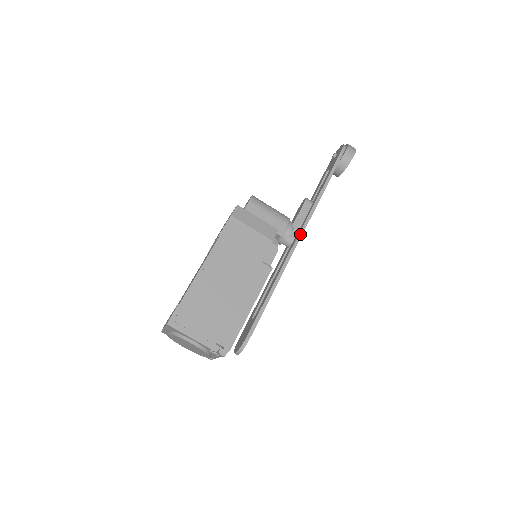
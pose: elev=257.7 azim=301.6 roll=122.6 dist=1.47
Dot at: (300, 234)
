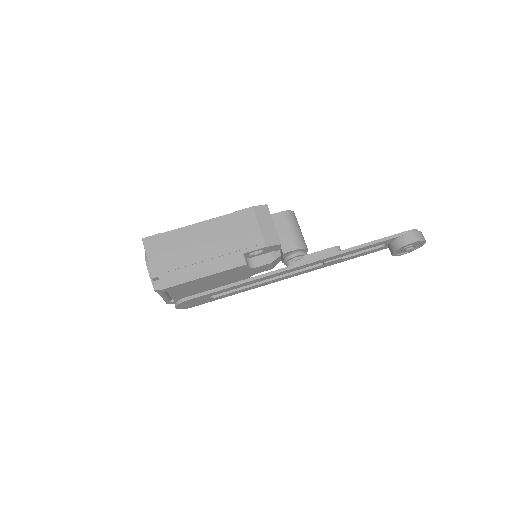
Dot at: (300, 264)
